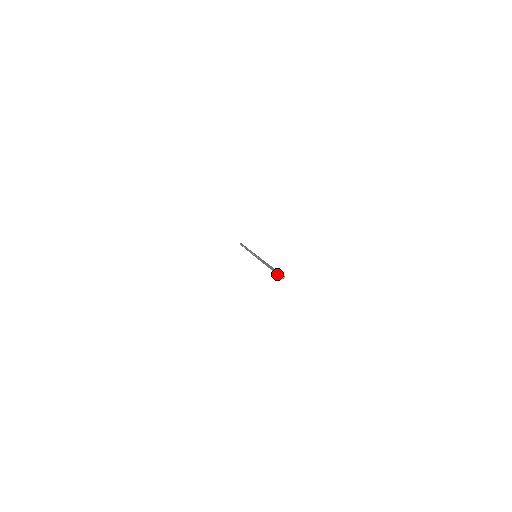
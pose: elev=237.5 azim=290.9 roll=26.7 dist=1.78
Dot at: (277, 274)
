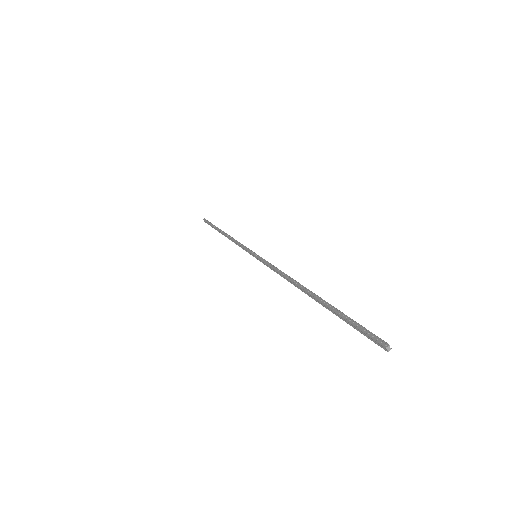
Dot at: (359, 327)
